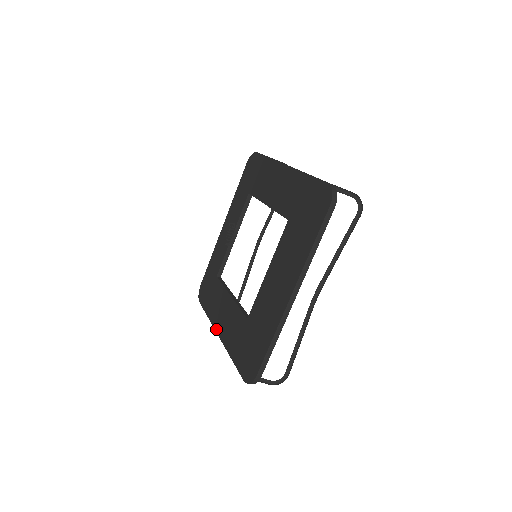
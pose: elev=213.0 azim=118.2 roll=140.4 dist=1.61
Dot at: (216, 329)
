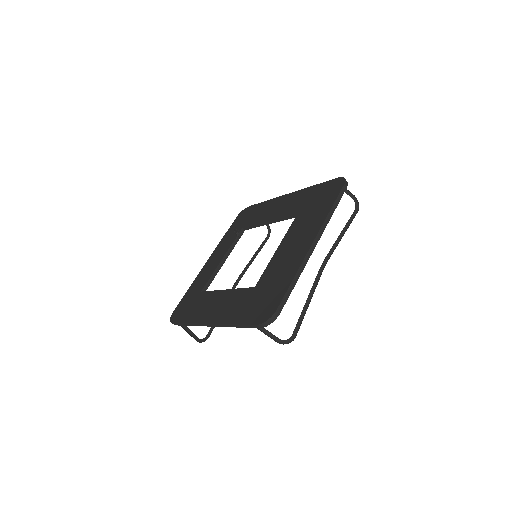
Dot at: (204, 321)
